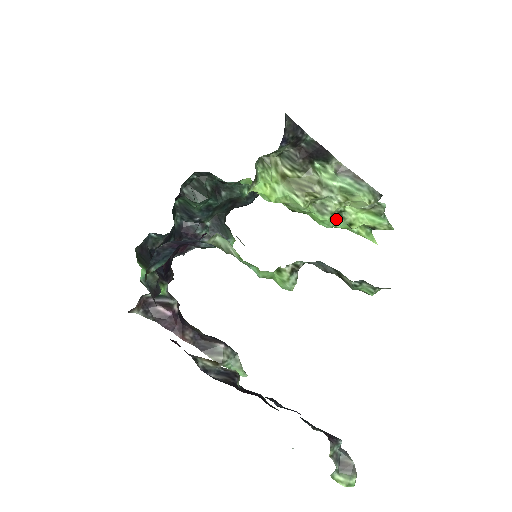
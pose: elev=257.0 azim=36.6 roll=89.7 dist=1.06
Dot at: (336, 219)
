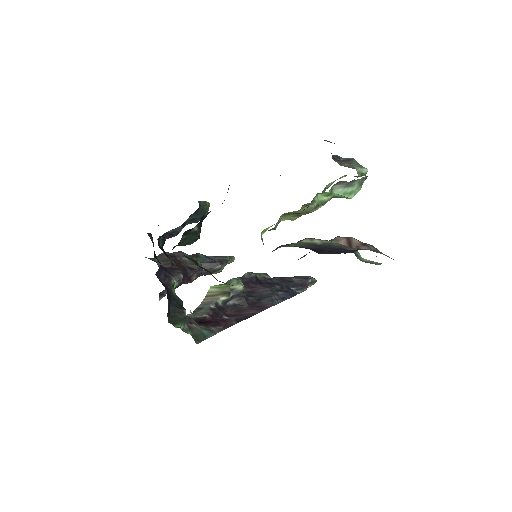
Dot at: occluded
